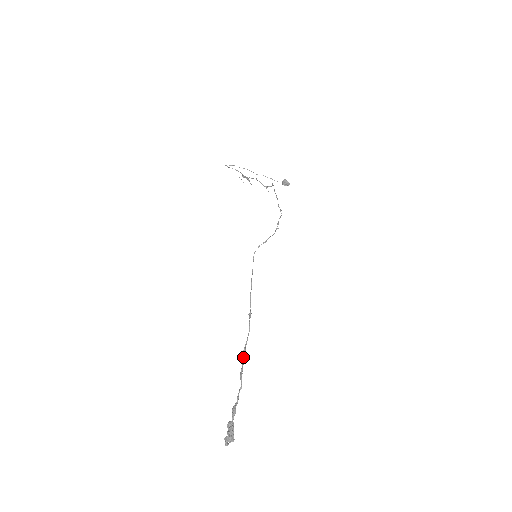
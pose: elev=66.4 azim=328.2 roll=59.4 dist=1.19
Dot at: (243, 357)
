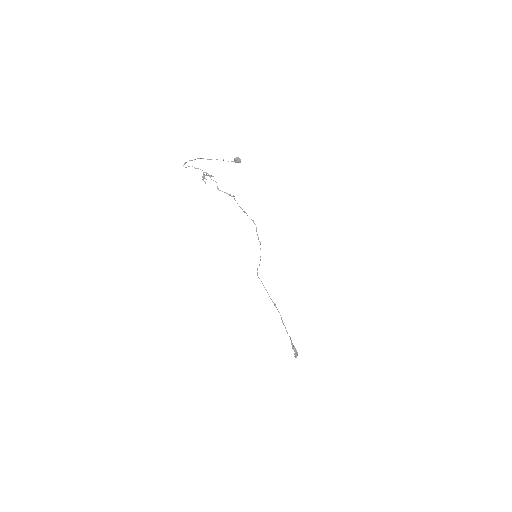
Dot at: occluded
